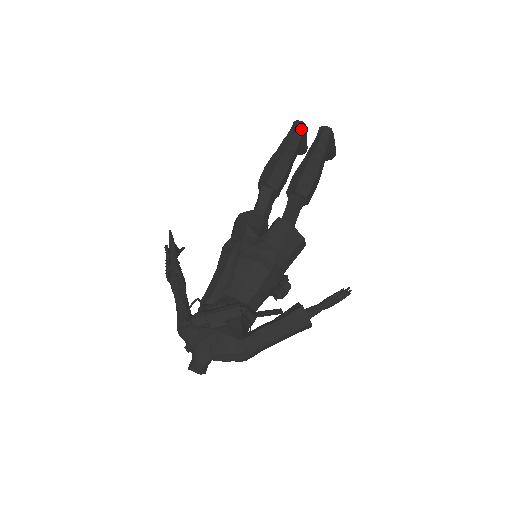
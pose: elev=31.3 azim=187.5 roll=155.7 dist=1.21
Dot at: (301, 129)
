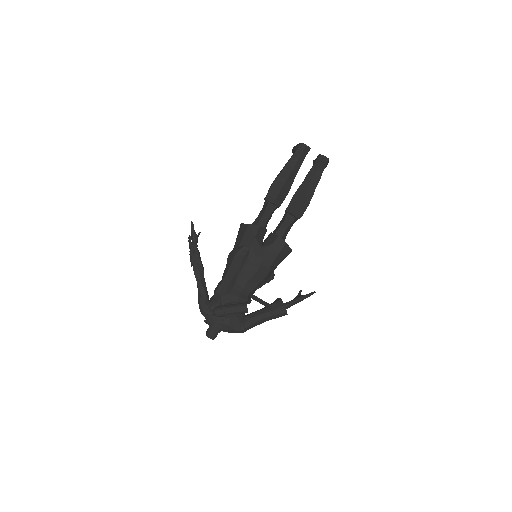
Dot at: (306, 152)
